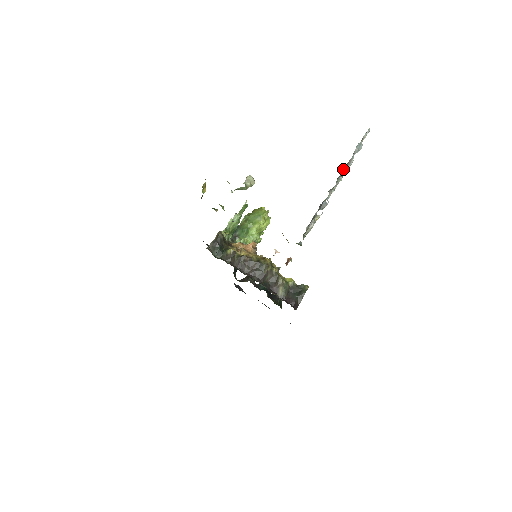
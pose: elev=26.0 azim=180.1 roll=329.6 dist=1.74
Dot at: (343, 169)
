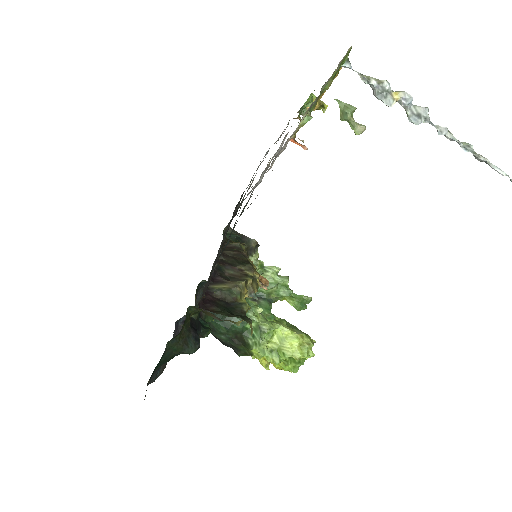
Dot at: (481, 159)
